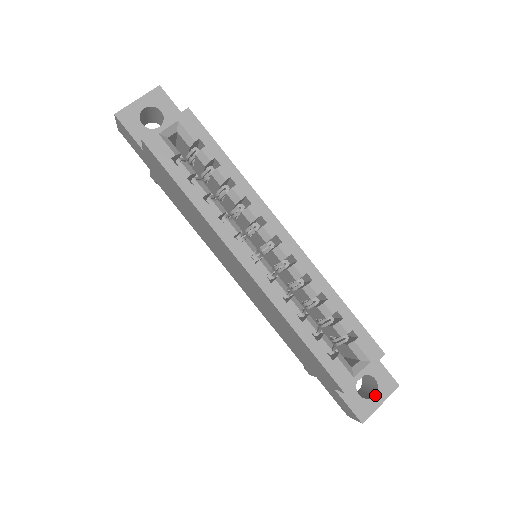
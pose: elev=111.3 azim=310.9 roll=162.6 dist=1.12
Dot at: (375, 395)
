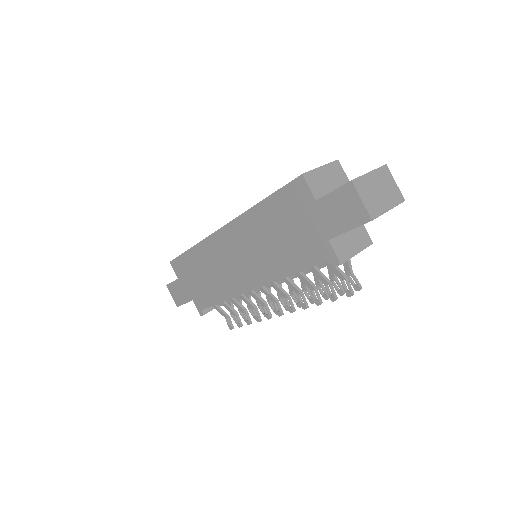
Dot at: occluded
